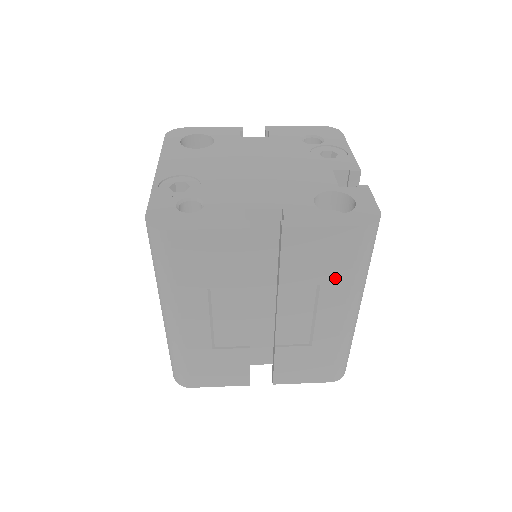
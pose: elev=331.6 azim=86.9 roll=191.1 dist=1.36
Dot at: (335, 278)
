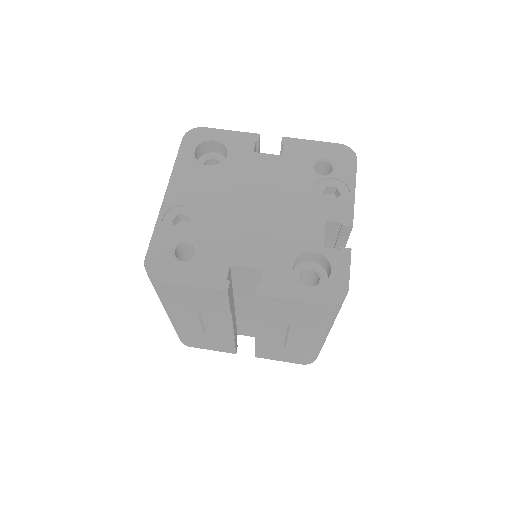
Dot at: (303, 324)
